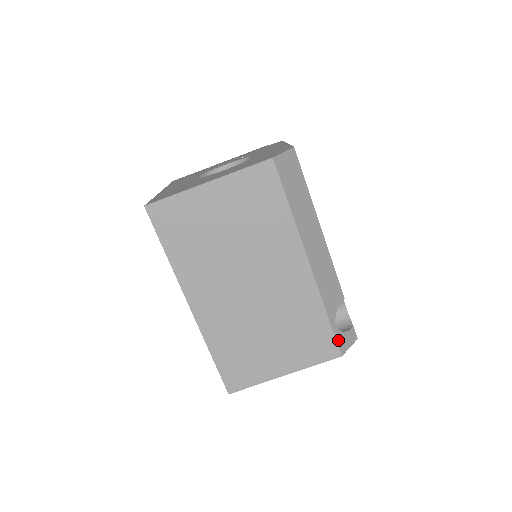
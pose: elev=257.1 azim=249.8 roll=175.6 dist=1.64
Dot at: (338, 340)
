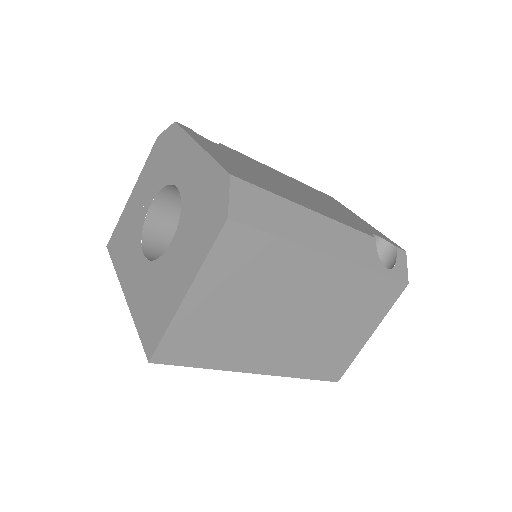
Dot at: (397, 277)
